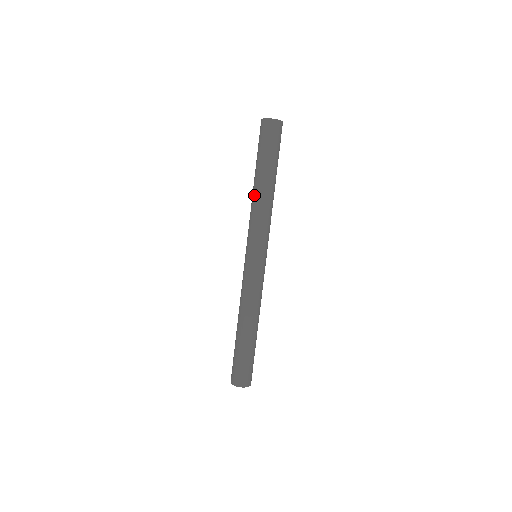
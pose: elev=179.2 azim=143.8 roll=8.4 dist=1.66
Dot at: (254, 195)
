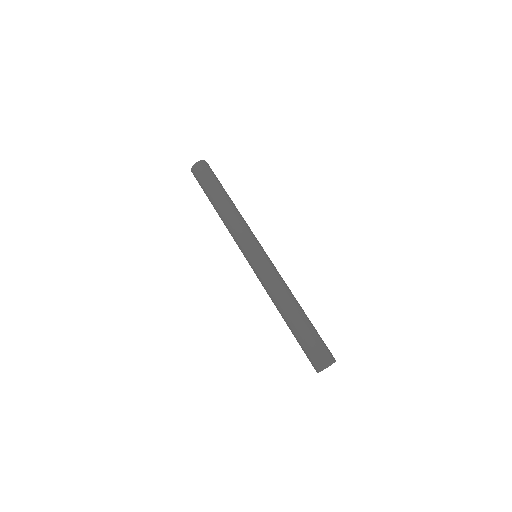
Dot at: (222, 213)
